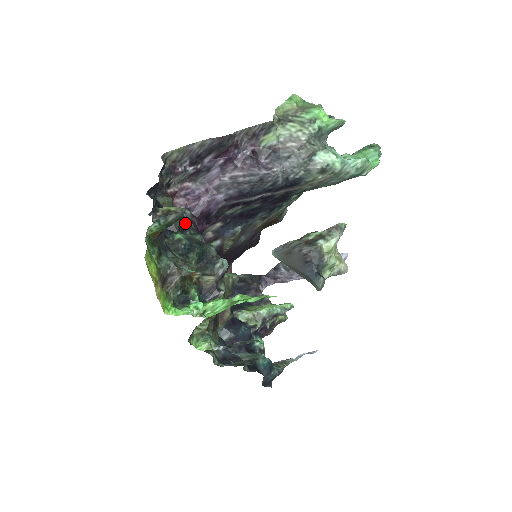
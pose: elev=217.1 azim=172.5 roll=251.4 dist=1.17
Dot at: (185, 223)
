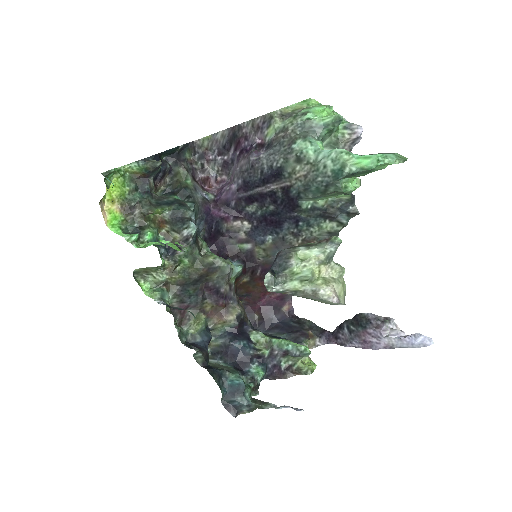
Dot at: (189, 193)
